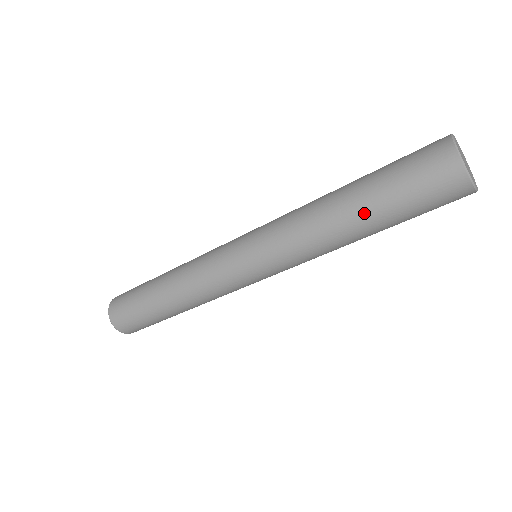
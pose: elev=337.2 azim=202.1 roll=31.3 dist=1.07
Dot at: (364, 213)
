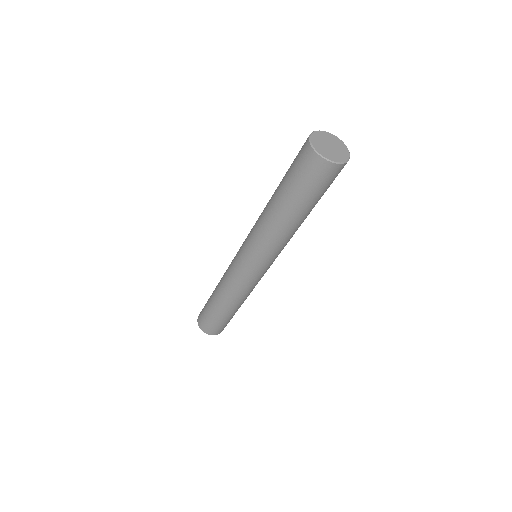
Dot at: (280, 200)
